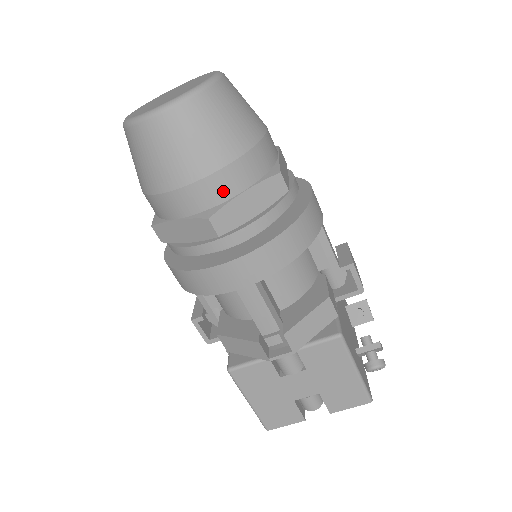
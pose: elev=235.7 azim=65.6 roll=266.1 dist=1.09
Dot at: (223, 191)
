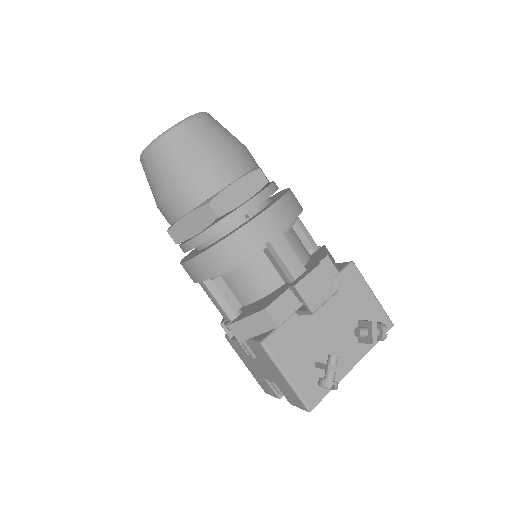
Dot at: (173, 214)
